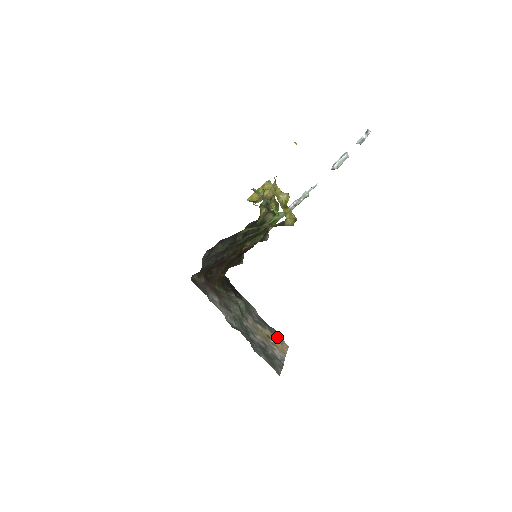
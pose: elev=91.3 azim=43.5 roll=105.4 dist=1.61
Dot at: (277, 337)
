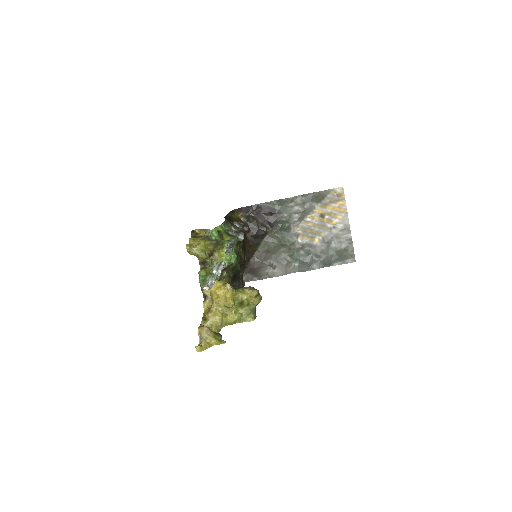
Dot at: (328, 197)
